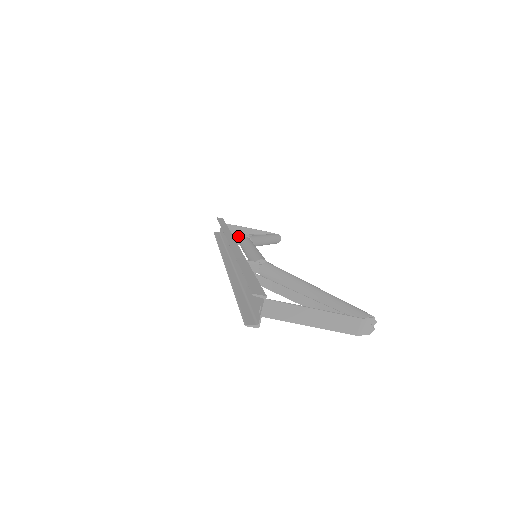
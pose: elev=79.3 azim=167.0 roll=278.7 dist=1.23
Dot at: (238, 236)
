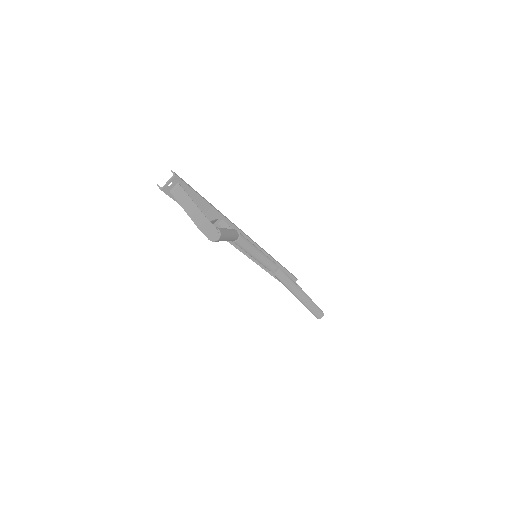
Dot at: occluded
